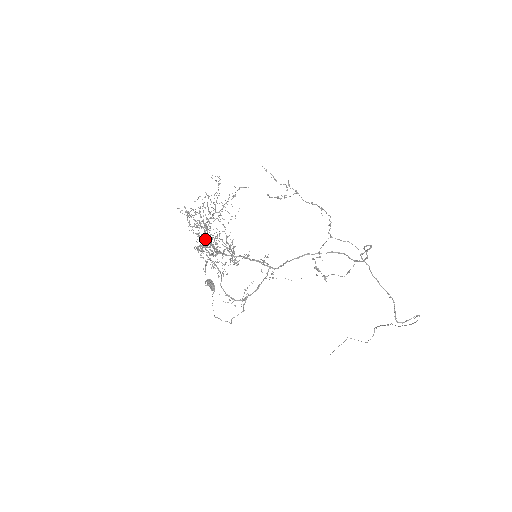
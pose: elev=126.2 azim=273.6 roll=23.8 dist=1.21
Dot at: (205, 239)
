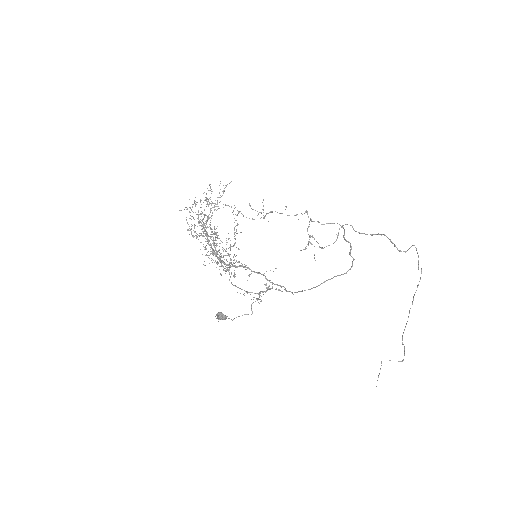
Dot at: (208, 227)
